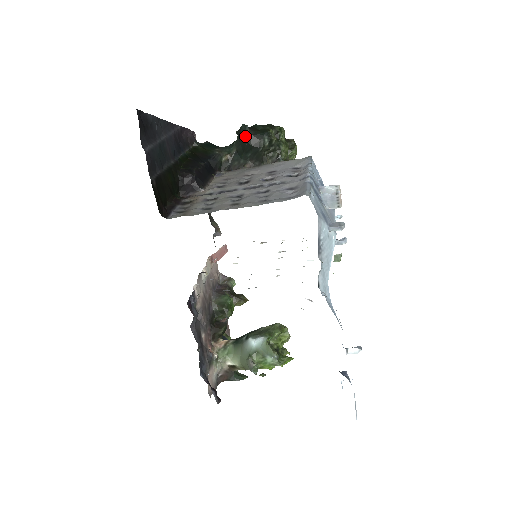
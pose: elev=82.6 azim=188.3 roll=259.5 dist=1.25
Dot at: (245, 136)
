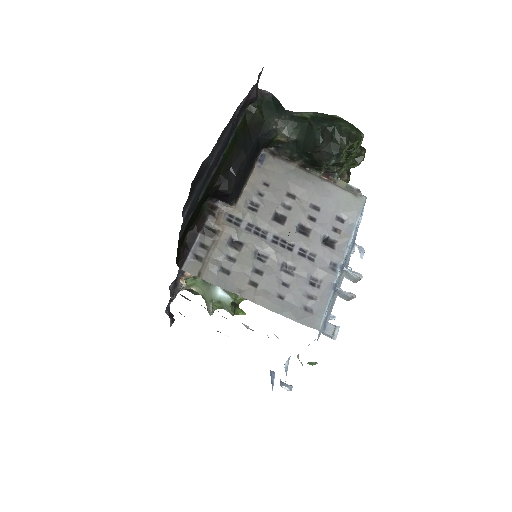
Dot at: (313, 145)
